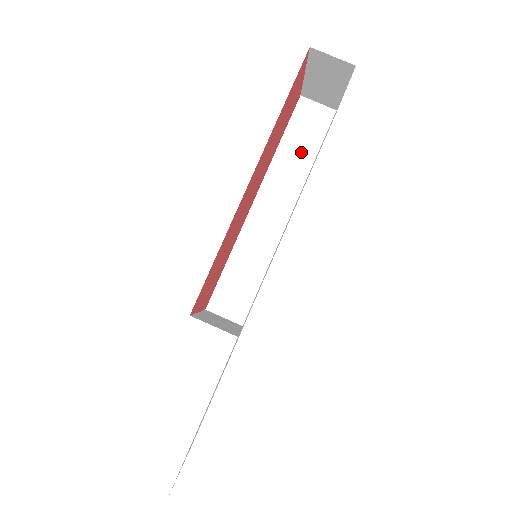
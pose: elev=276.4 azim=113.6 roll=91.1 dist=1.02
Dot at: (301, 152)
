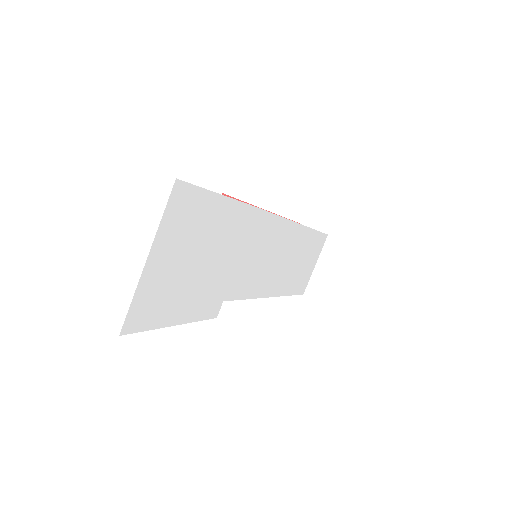
Dot at: occluded
